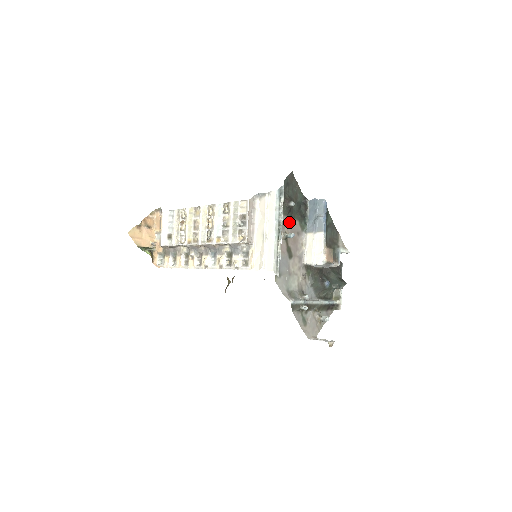
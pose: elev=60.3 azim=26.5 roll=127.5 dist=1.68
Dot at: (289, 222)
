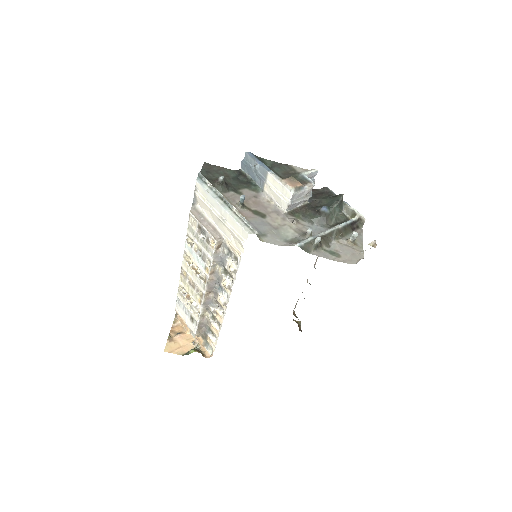
Dot at: (236, 195)
